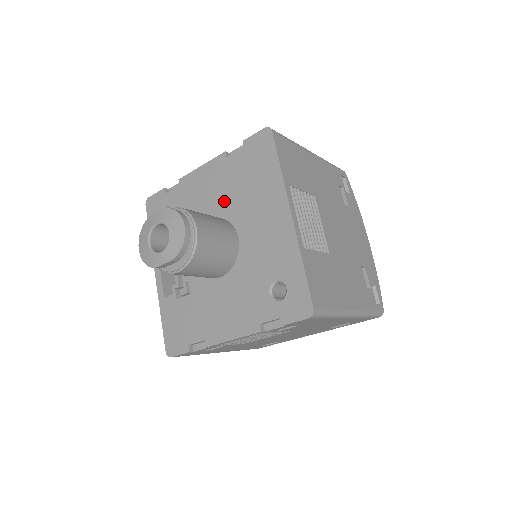
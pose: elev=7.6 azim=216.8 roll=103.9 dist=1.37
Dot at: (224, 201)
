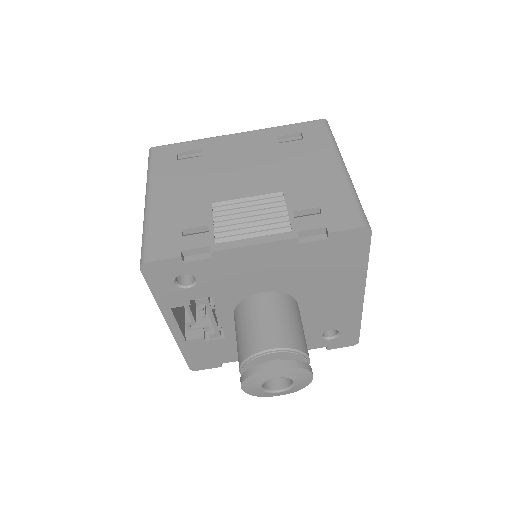
Dot at: (286, 280)
